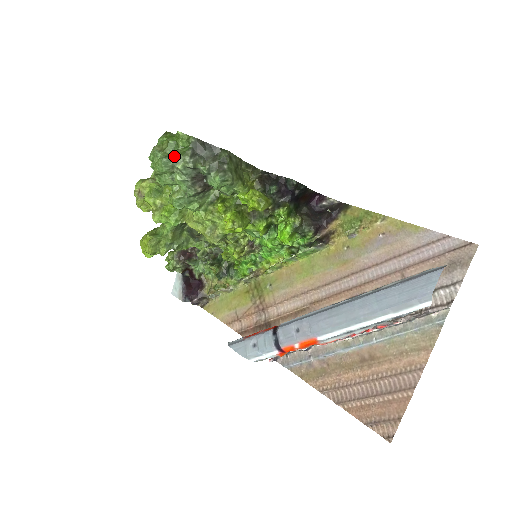
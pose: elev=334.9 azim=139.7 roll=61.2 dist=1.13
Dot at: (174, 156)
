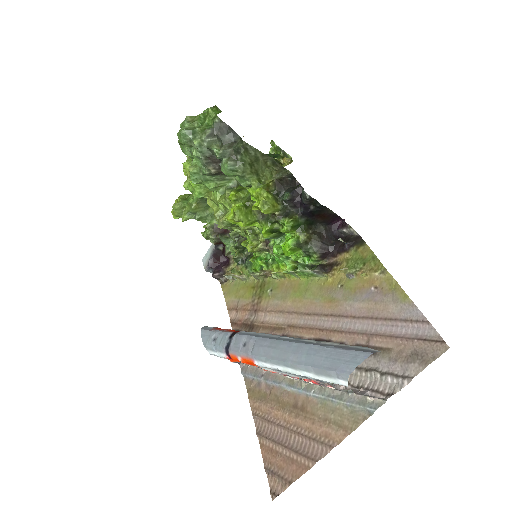
Dot at: (194, 131)
